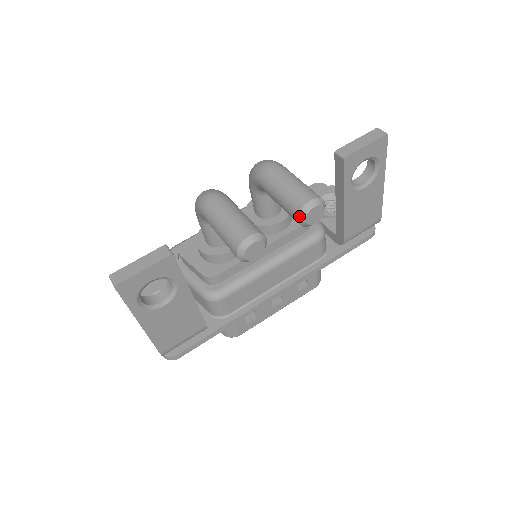
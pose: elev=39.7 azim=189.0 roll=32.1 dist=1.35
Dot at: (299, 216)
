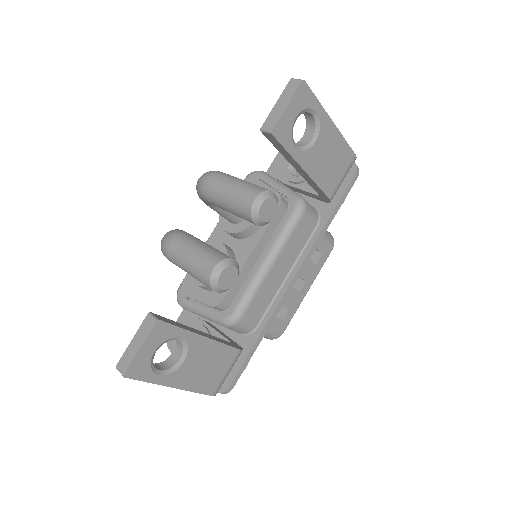
Dot at: (253, 220)
